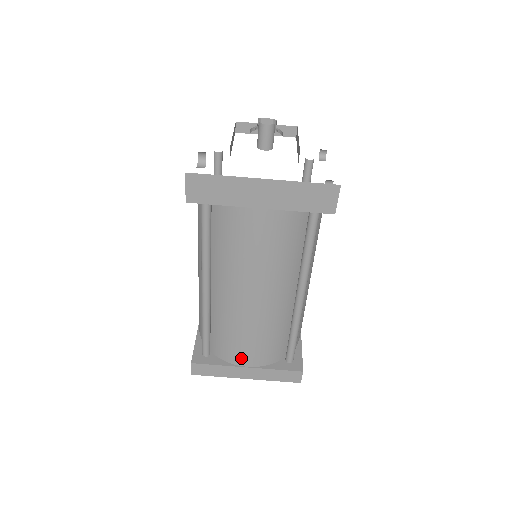
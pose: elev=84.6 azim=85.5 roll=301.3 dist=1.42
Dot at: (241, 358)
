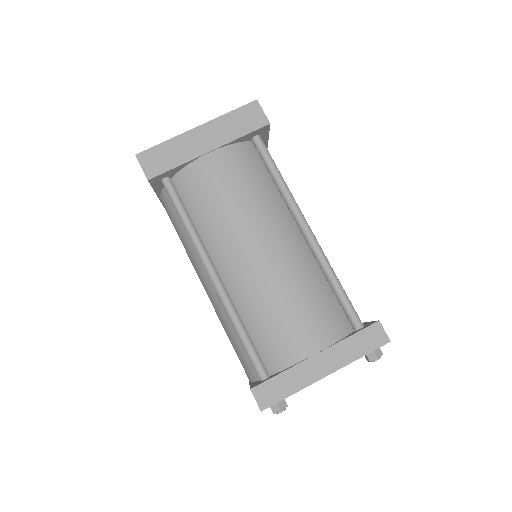
Dot at: (301, 344)
